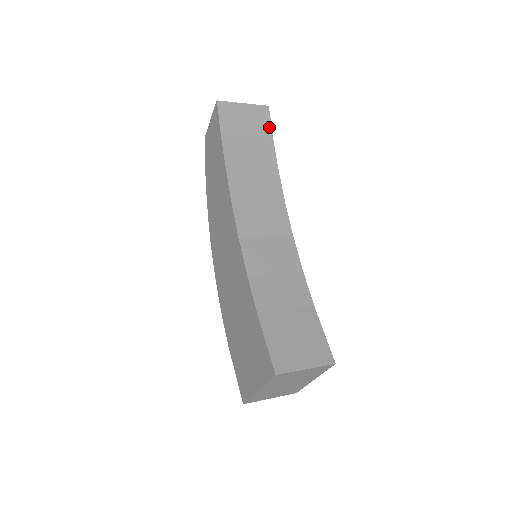
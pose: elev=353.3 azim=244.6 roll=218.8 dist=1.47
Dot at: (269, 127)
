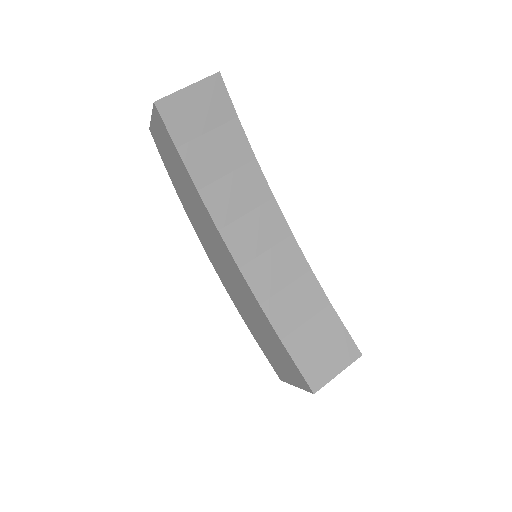
Dot at: (229, 103)
